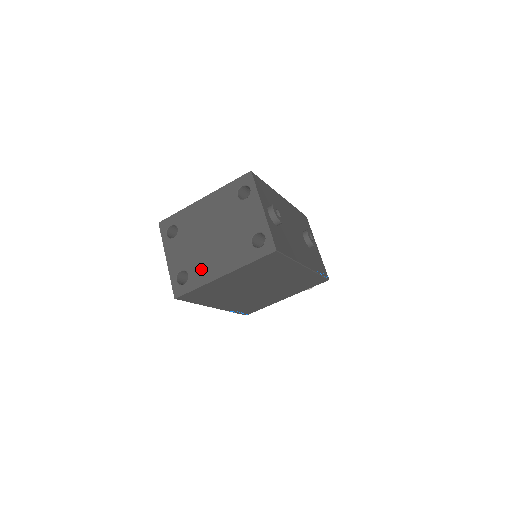
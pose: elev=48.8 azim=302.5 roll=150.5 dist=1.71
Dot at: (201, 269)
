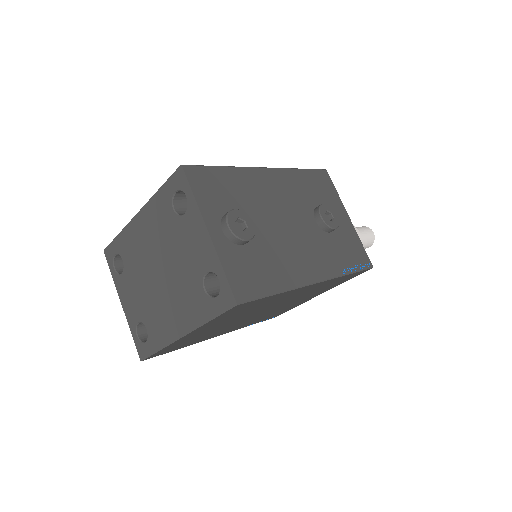
Dot at: (157, 323)
